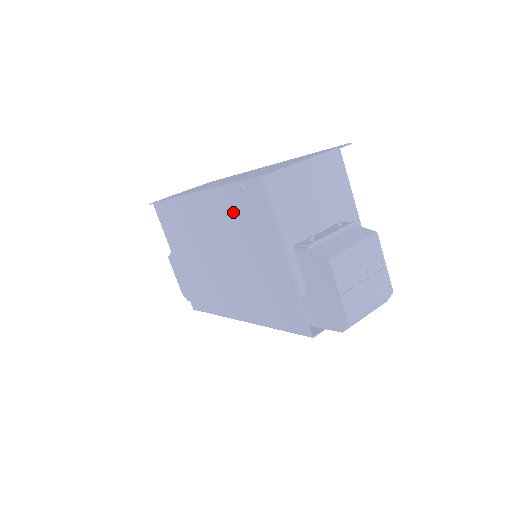
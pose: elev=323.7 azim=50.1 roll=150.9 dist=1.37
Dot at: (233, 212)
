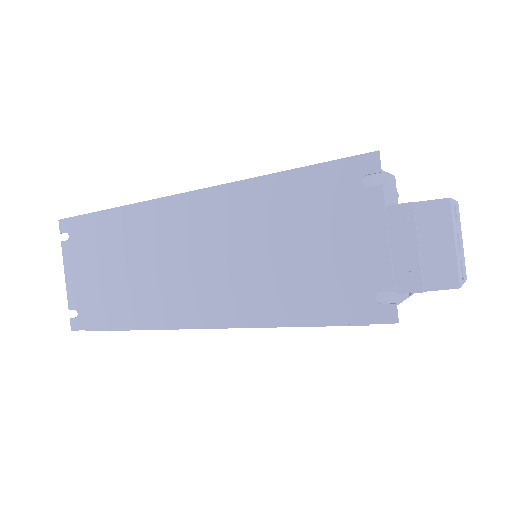
Dot at: occluded
